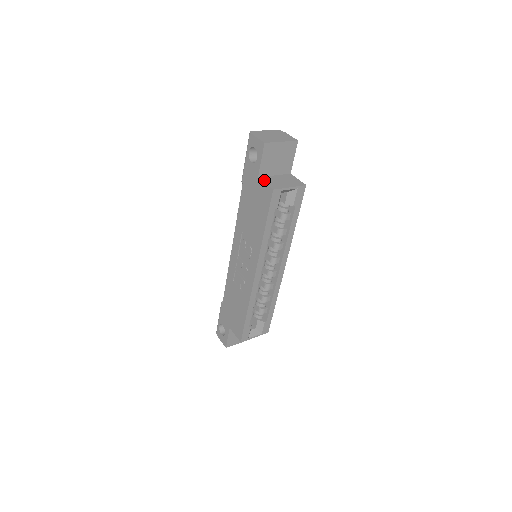
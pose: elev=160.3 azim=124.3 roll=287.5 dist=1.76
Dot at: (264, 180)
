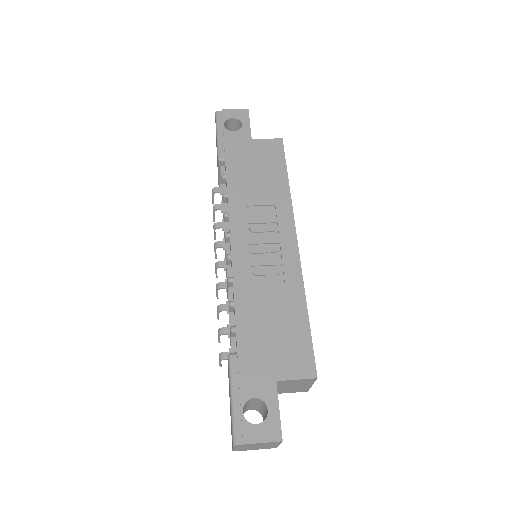
Dot at: (260, 141)
